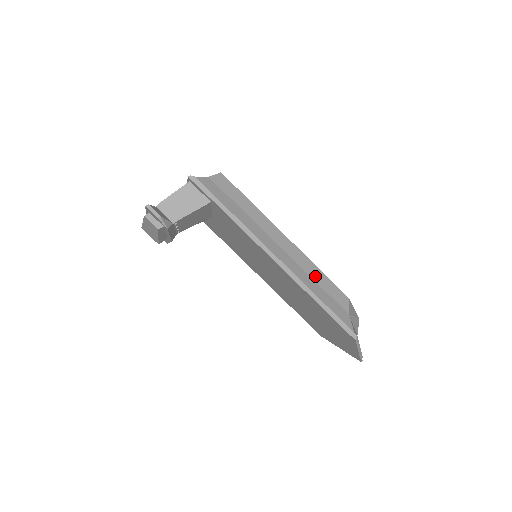
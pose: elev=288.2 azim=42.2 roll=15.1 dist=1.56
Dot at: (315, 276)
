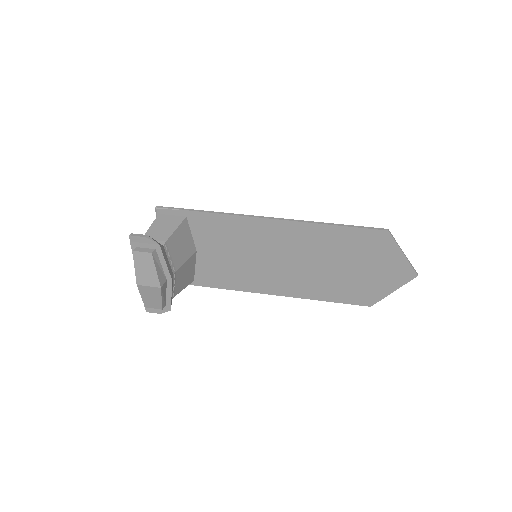
Dot at: occluded
